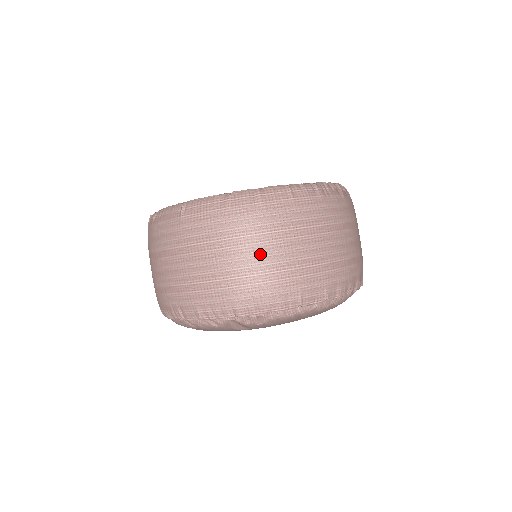
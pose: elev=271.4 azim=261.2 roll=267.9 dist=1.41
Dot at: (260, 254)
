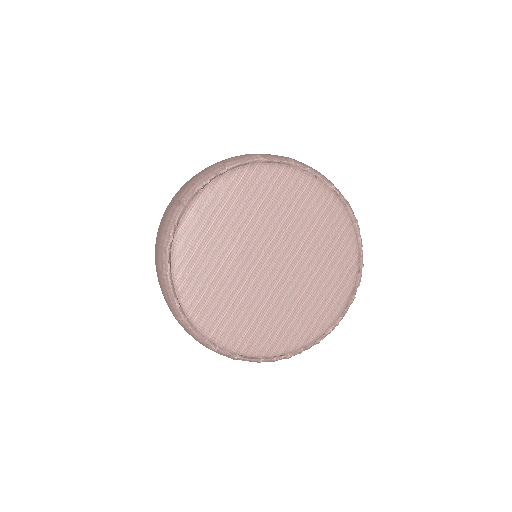
Dot at: occluded
